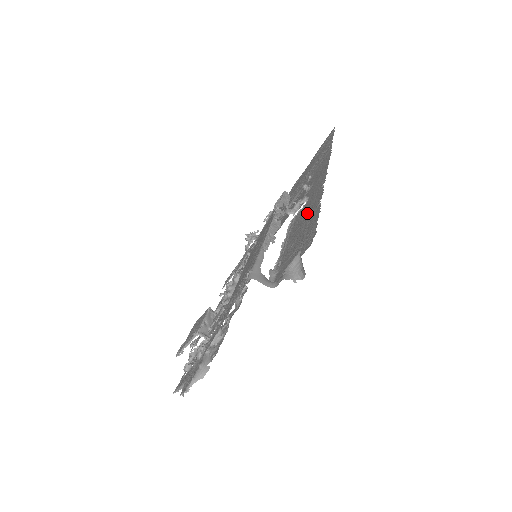
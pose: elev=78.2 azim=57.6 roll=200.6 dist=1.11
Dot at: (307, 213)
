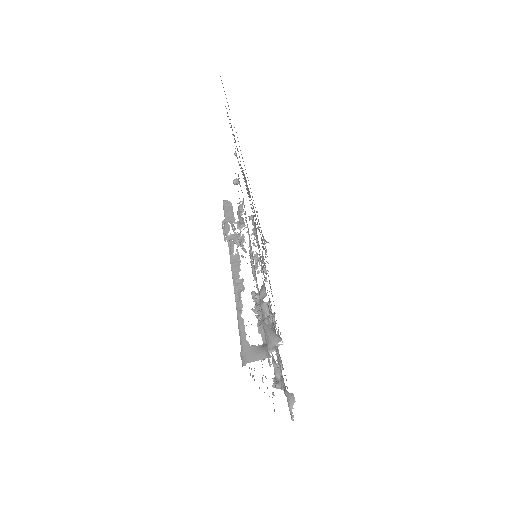
Dot at: occluded
